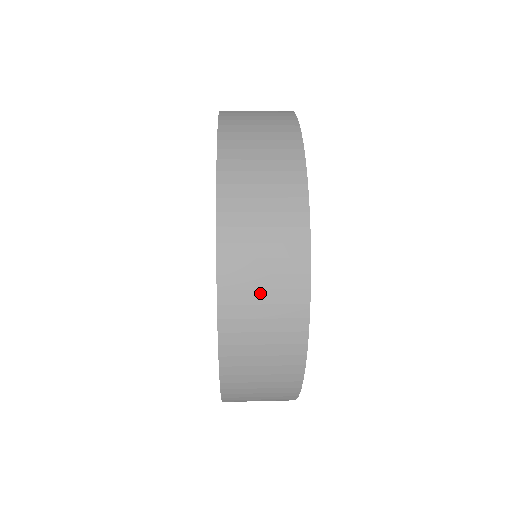
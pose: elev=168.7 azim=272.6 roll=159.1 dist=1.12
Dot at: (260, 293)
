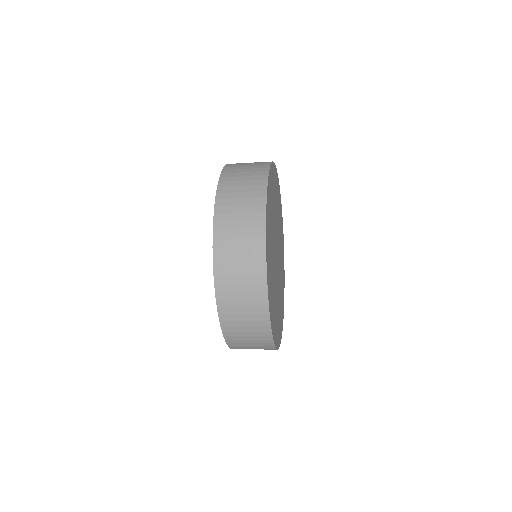
Dot at: (237, 232)
